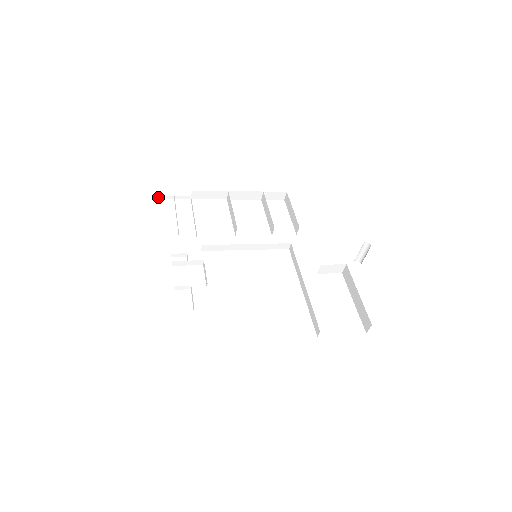
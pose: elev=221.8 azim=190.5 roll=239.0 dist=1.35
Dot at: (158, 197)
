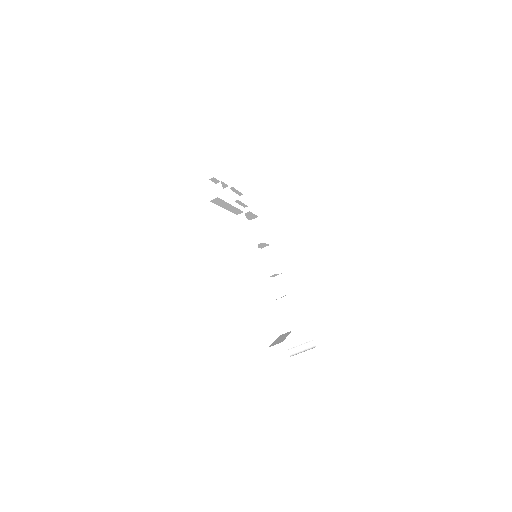
Dot at: (242, 195)
